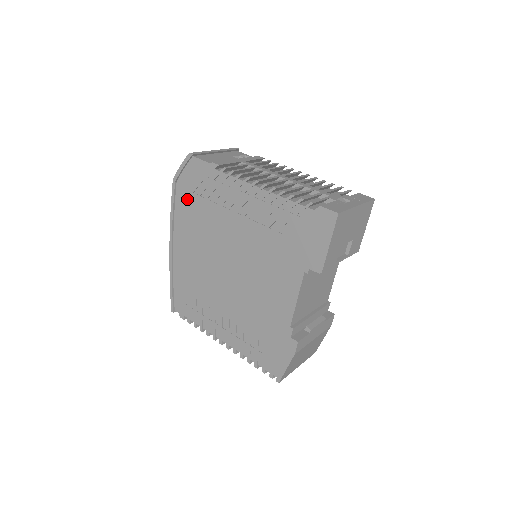
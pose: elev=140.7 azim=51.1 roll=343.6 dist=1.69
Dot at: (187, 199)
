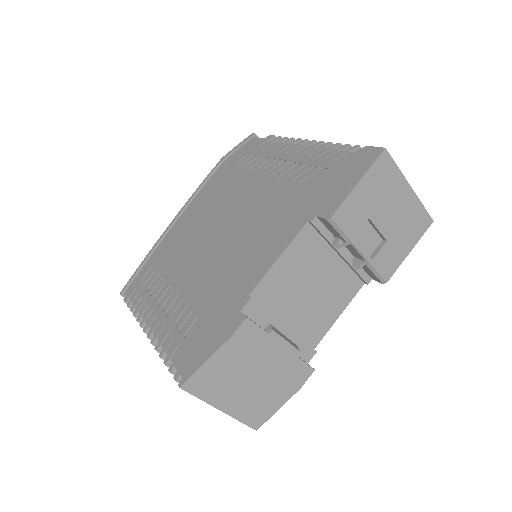
Dot at: (223, 172)
